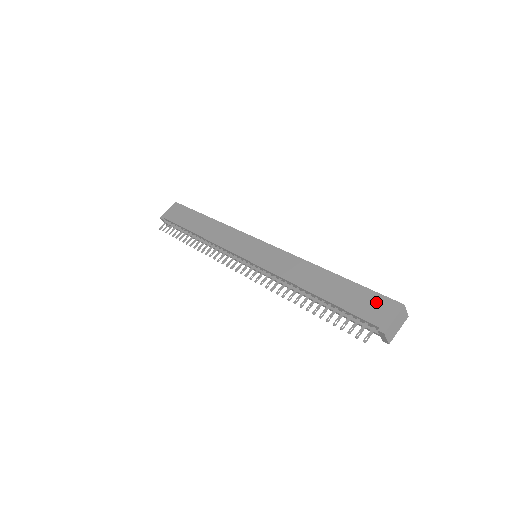
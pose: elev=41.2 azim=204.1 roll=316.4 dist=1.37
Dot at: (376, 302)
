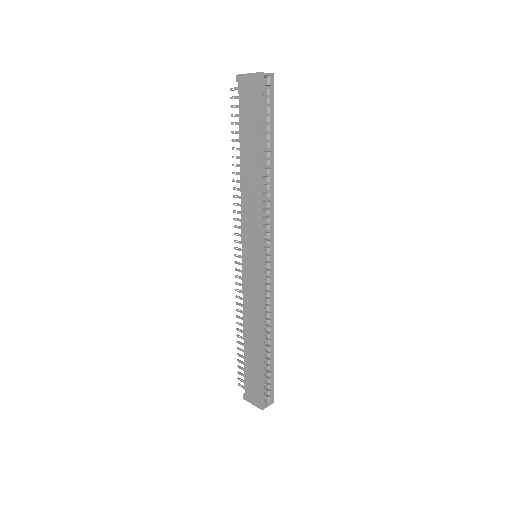
Dot at: (256, 390)
